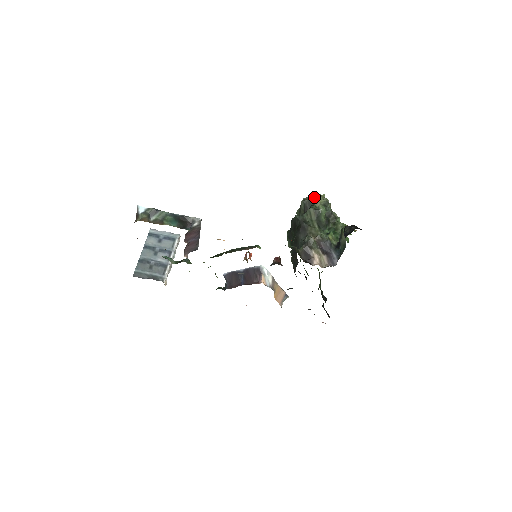
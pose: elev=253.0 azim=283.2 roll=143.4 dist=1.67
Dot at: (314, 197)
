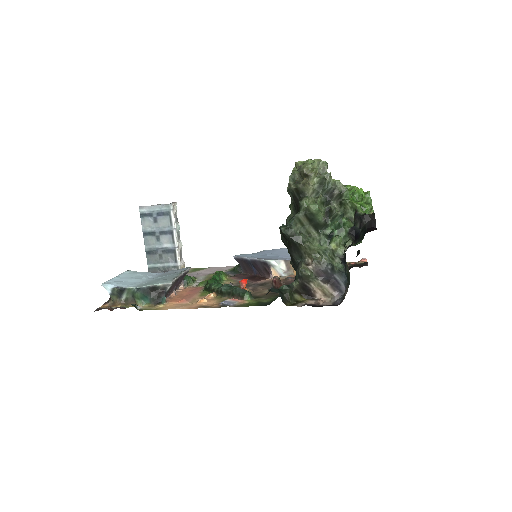
Dot at: (303, 176)
